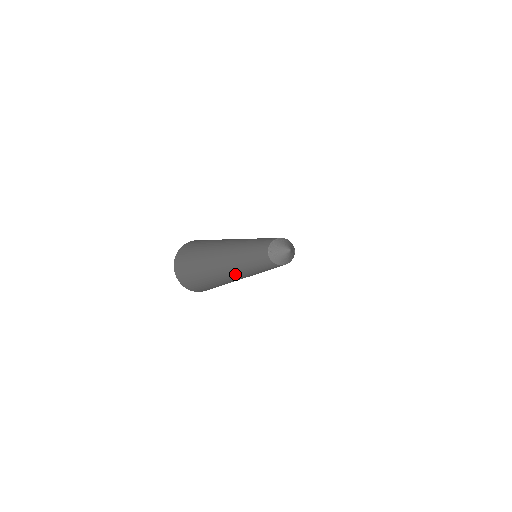
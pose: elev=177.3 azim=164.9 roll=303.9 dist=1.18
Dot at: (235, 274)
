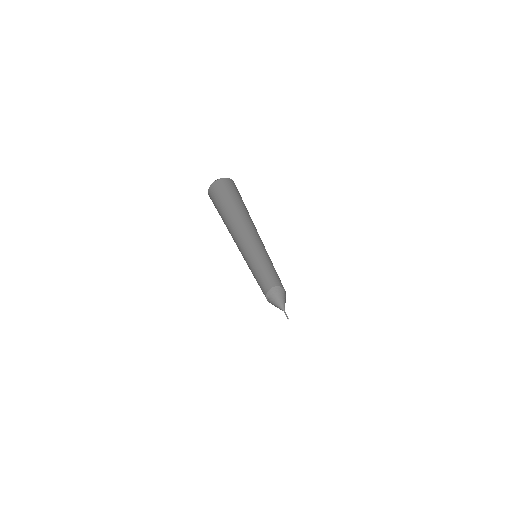
Dot at: occluded
